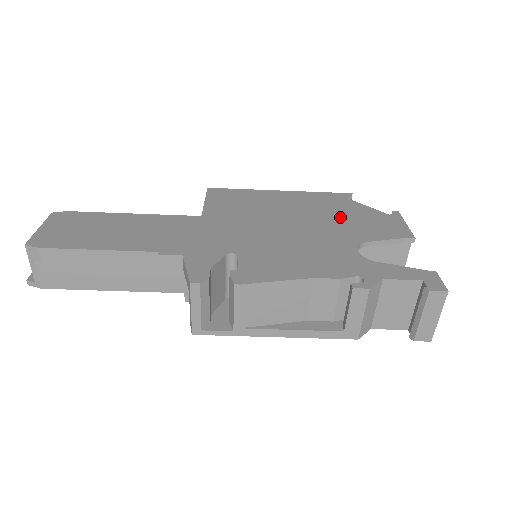
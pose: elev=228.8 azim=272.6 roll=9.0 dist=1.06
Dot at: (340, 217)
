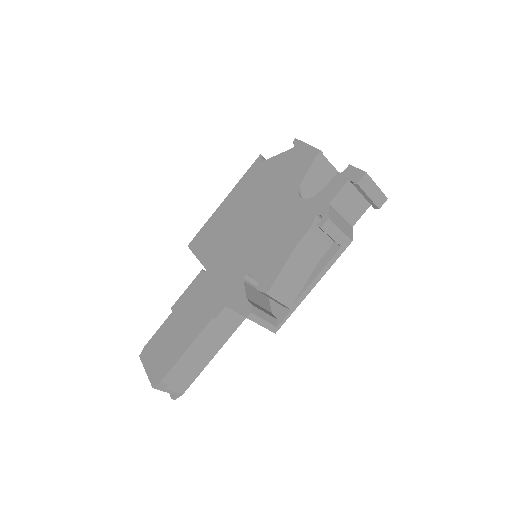
Dot at: (271, 183)
